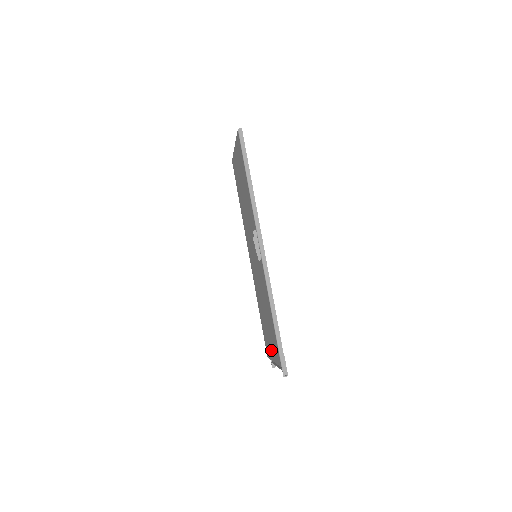
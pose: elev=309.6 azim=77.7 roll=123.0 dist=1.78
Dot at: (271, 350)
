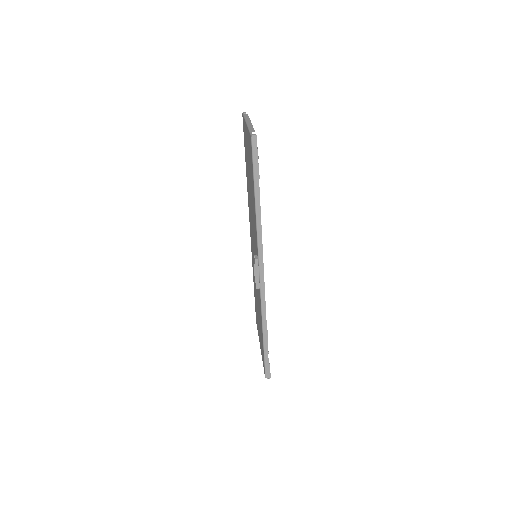
Dot at: (259, 337)
